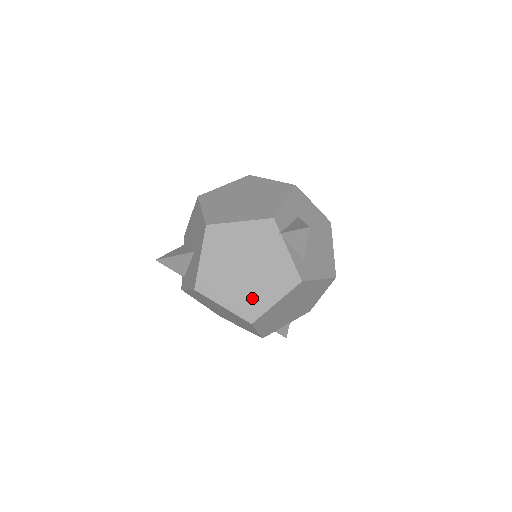
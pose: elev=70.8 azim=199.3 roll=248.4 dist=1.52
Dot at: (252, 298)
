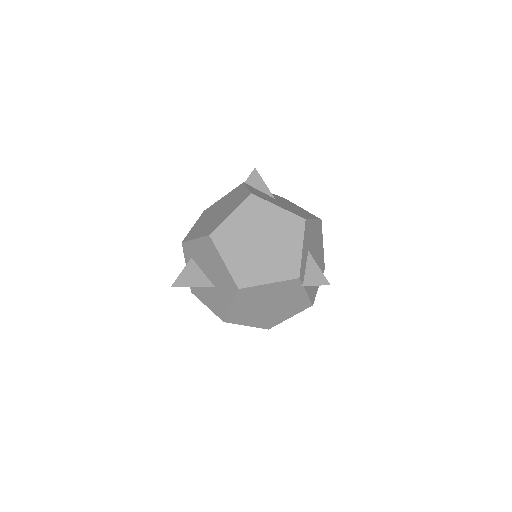
Dot at: (272, 318)
